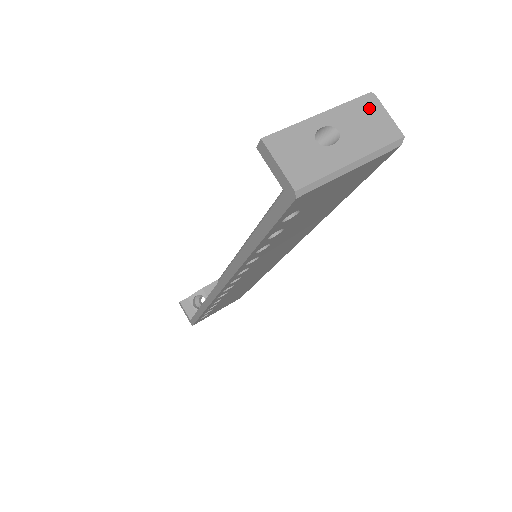
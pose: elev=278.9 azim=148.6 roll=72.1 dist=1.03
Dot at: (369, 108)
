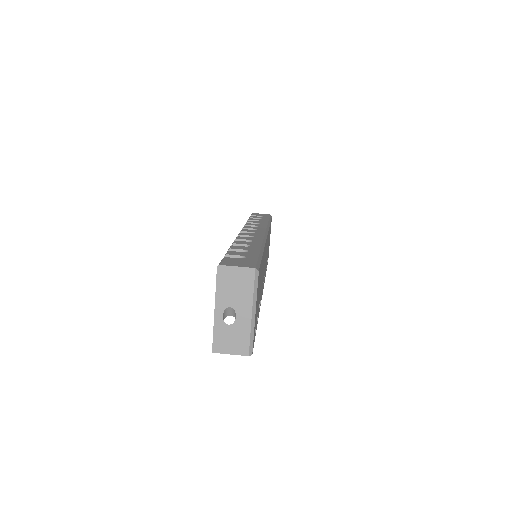
Dot at: (226, 277)
